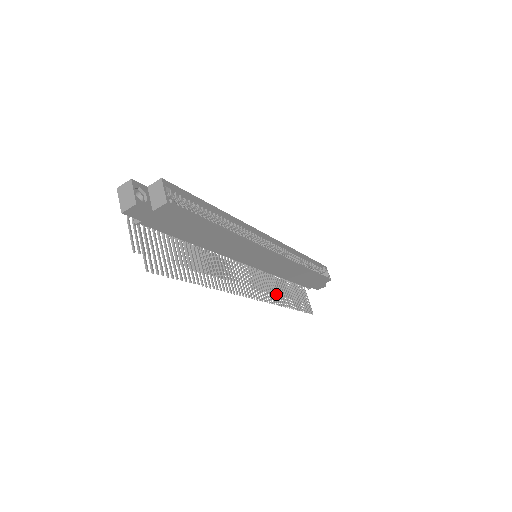
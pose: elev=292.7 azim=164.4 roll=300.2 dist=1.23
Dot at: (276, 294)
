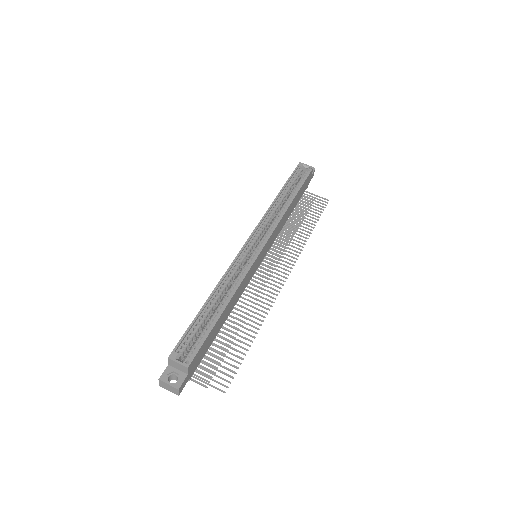
Dot at: occluded
